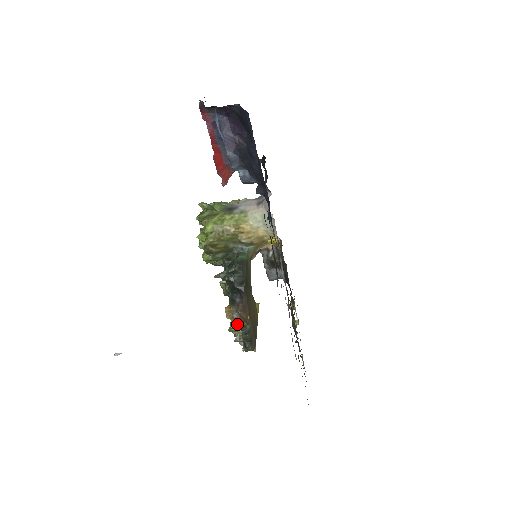
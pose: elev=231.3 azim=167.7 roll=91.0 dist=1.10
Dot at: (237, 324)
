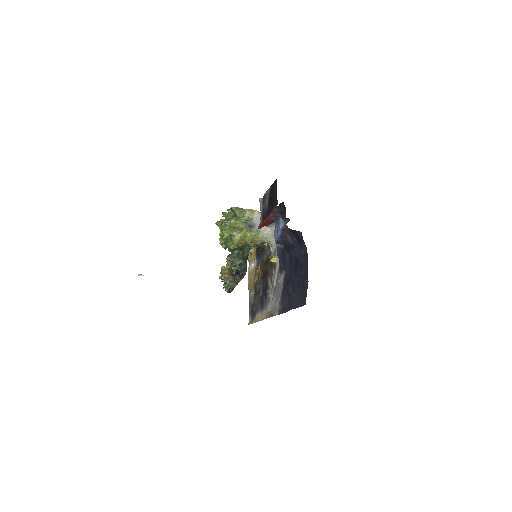
Dot at: (227, 278)
